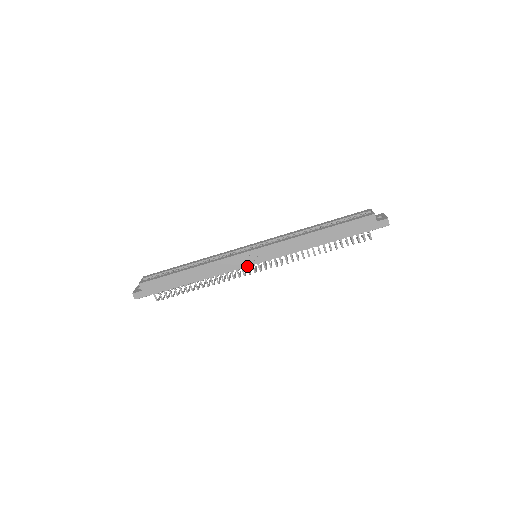
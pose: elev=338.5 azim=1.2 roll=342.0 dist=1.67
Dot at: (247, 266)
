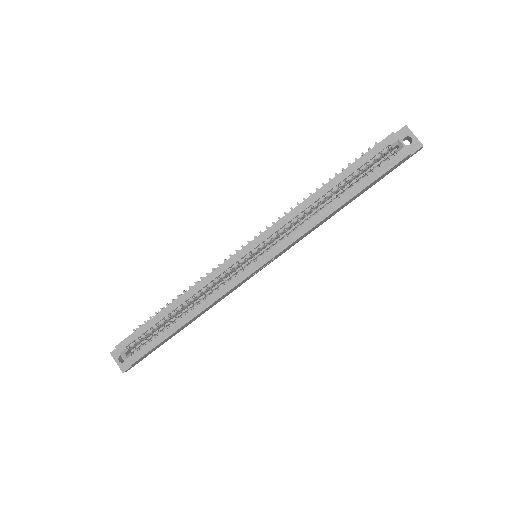
Dot at: occluded
